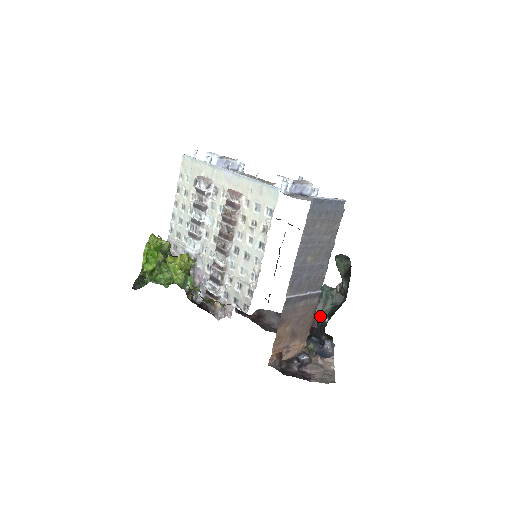
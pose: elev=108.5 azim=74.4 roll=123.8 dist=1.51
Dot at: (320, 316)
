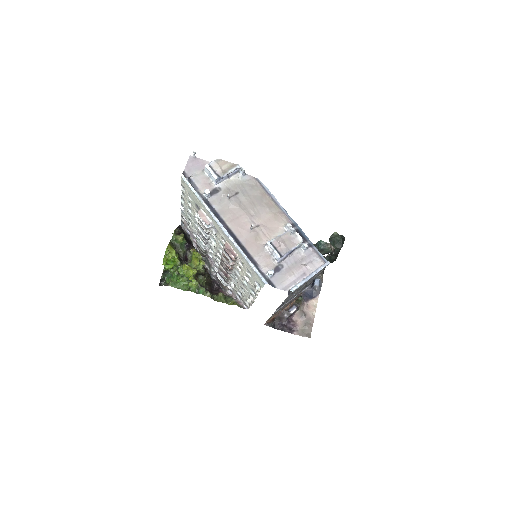
Dot at: occluded
